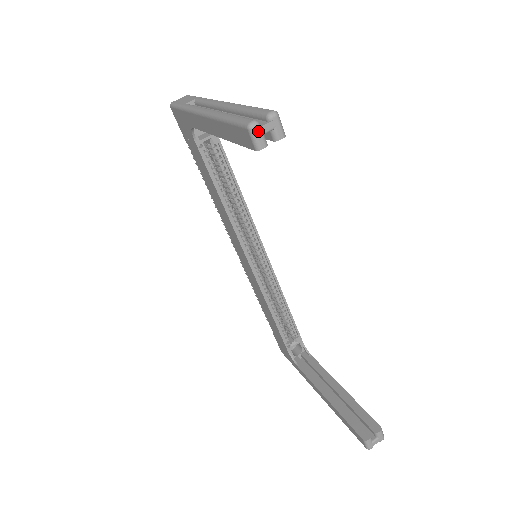
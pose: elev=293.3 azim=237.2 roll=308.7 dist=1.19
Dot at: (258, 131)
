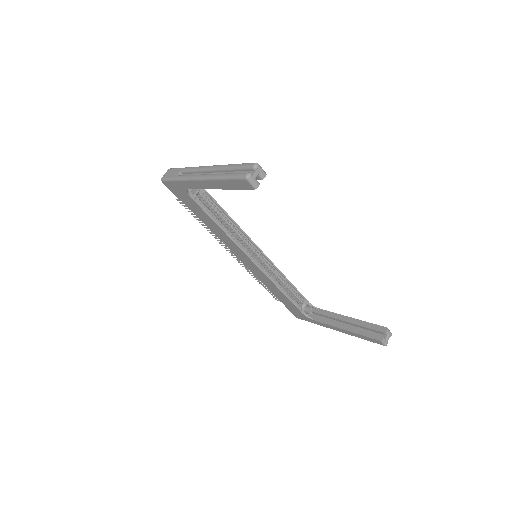
Dot at: (252, 178)
